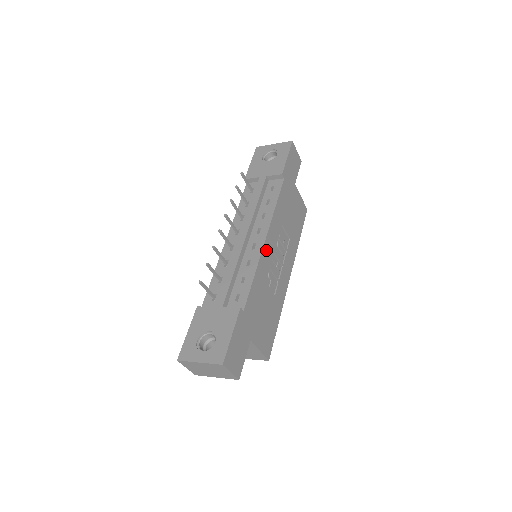
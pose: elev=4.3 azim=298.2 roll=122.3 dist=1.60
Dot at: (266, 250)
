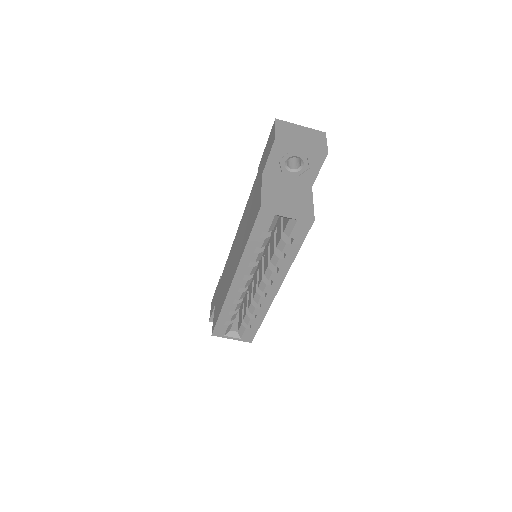
Dot at: occluded
